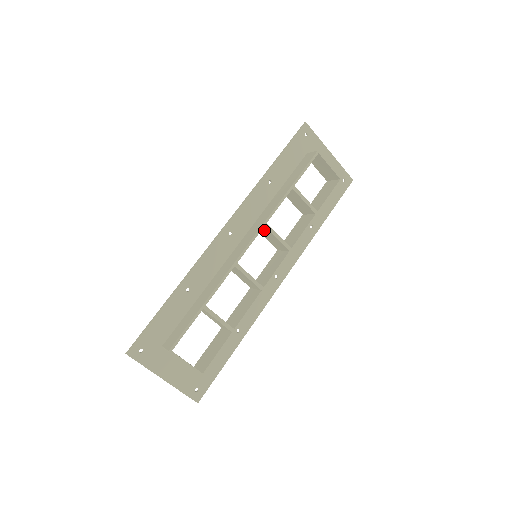
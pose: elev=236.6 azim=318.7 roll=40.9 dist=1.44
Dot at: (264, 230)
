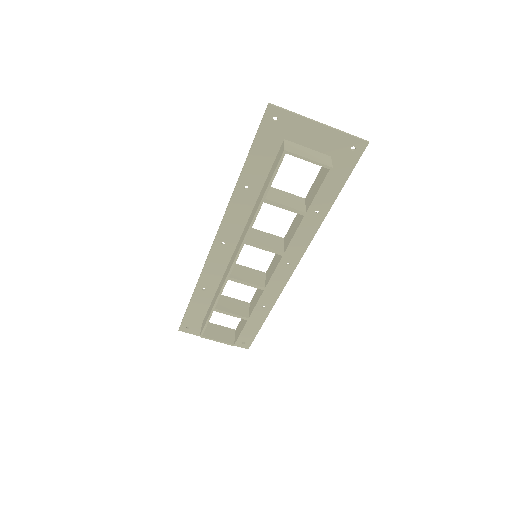
Dot at: occluded
